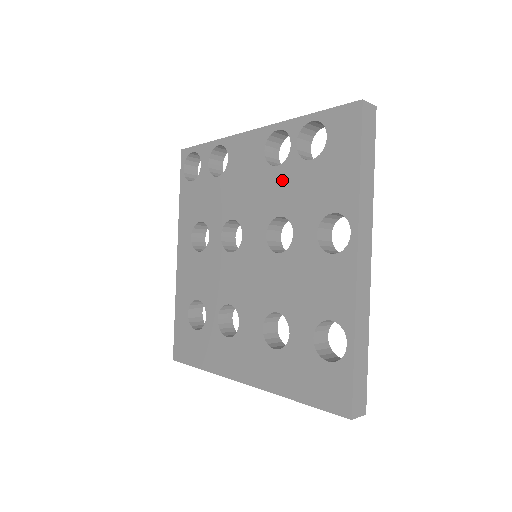
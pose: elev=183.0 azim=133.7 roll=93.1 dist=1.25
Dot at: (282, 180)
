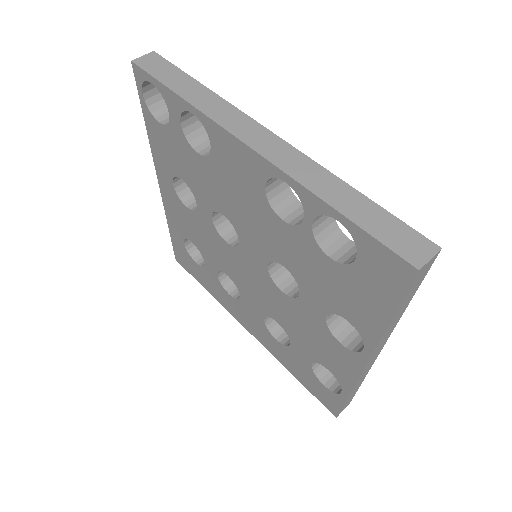
Dot at: (289, 241)
